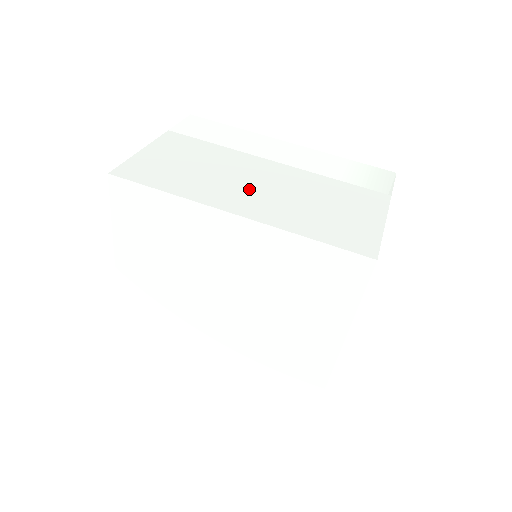
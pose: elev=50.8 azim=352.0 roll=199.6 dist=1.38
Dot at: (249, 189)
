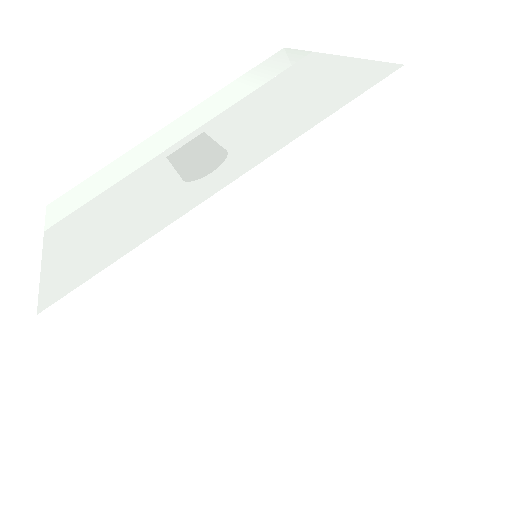
Dot at: occluded
